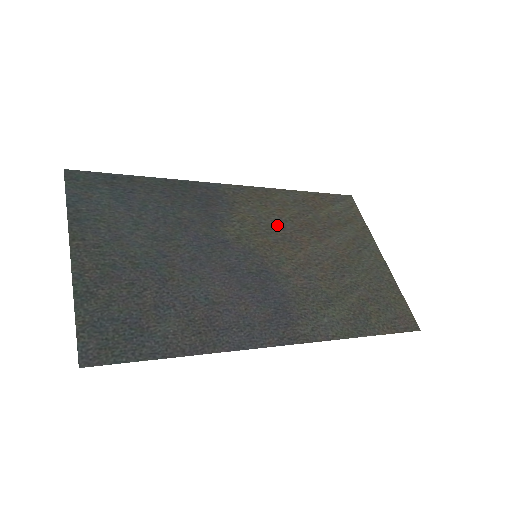
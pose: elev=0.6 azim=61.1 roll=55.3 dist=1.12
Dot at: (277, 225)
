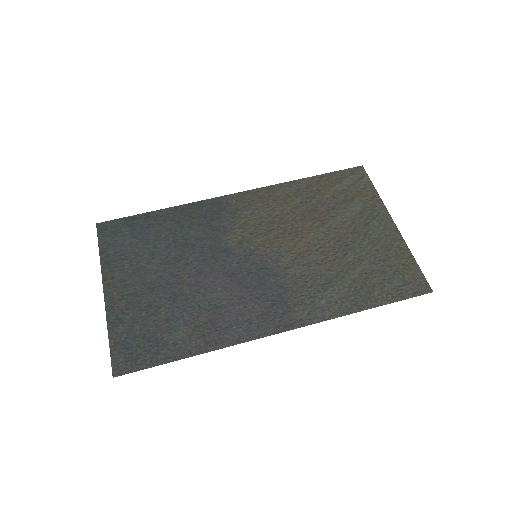
Dot at: (278, 220)
